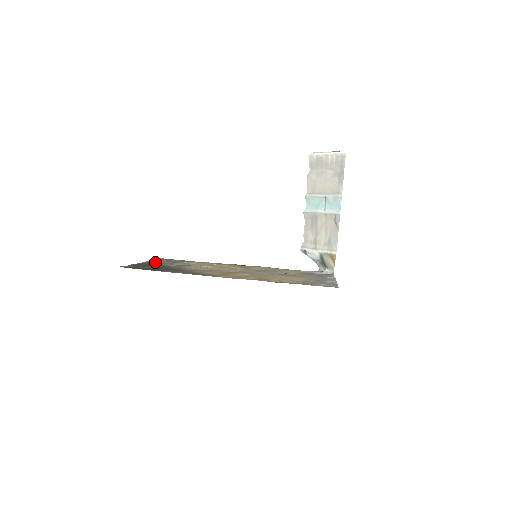
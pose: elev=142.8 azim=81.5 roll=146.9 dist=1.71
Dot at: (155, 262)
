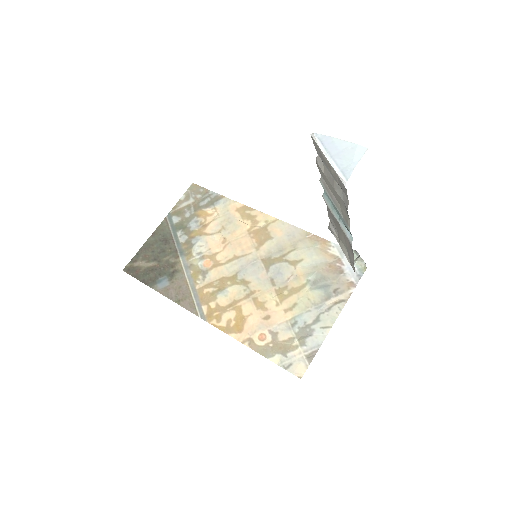
Dot at: (174, 218)
